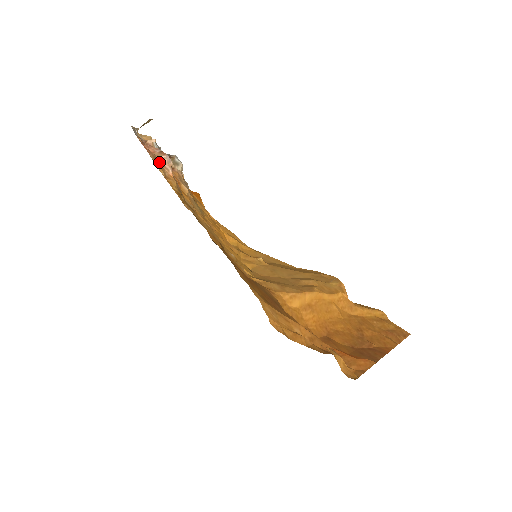
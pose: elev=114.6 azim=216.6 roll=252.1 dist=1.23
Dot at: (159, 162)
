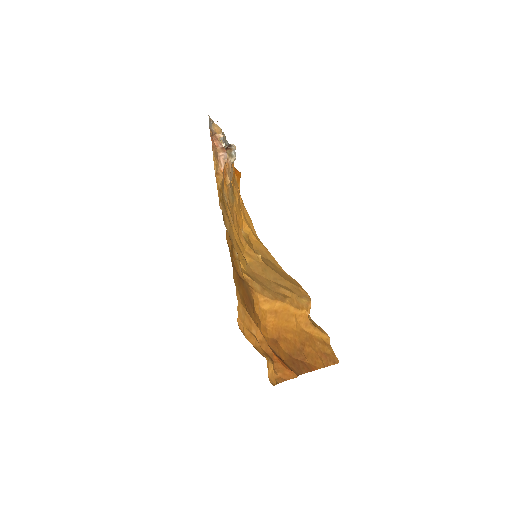
Dot at: (217, 157)
